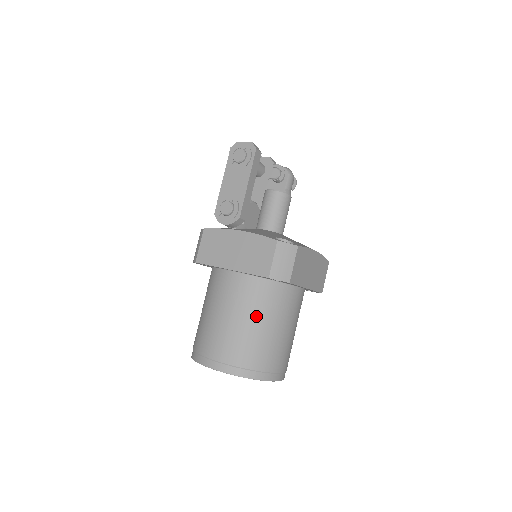
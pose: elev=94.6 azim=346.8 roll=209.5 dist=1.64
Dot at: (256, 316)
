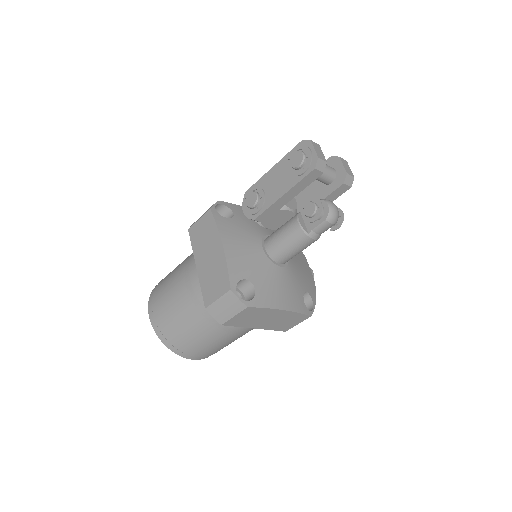
Dot at: (193, 315)
